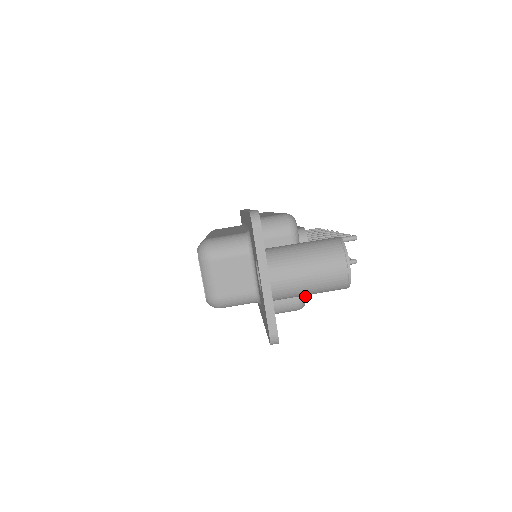
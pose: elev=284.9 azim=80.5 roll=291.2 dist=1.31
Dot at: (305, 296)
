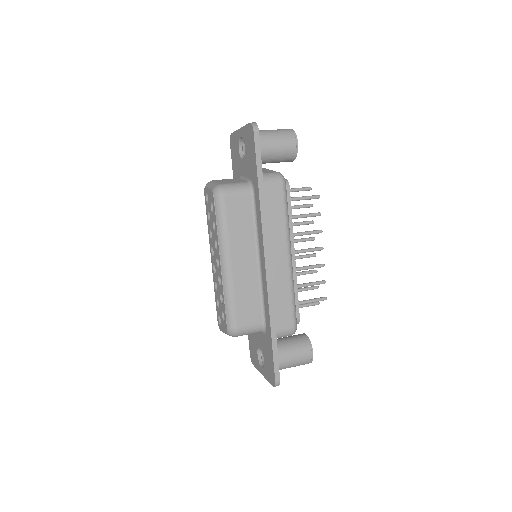
Dot at: occluded
